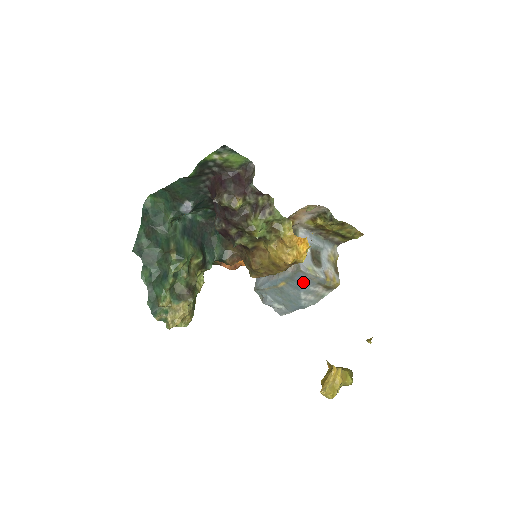
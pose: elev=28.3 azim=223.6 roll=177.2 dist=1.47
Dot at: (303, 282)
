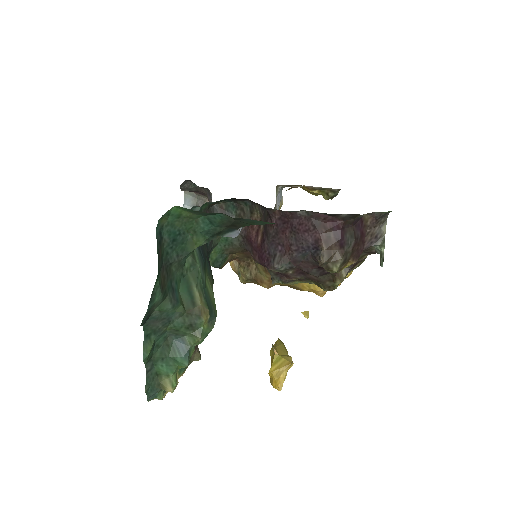
Dot at: occluded
